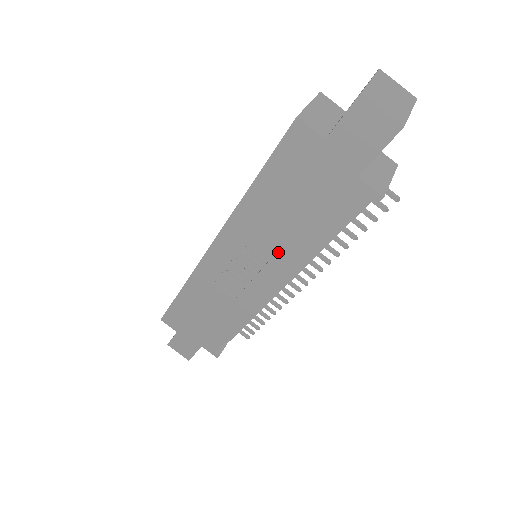
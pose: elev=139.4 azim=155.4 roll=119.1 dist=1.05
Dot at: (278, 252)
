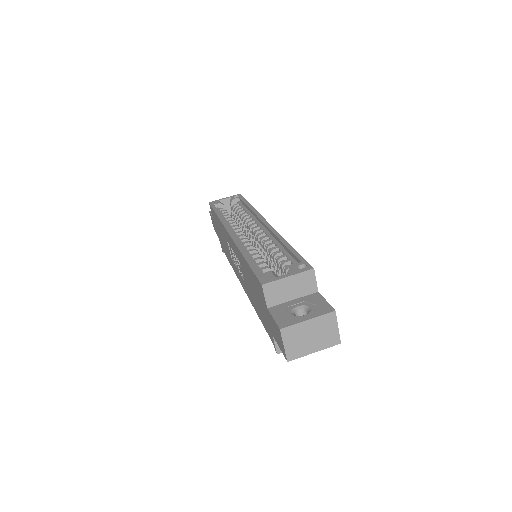
Dot at: (246, 285)
